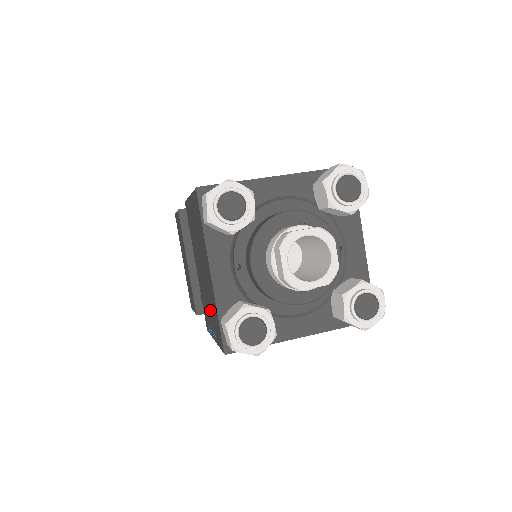
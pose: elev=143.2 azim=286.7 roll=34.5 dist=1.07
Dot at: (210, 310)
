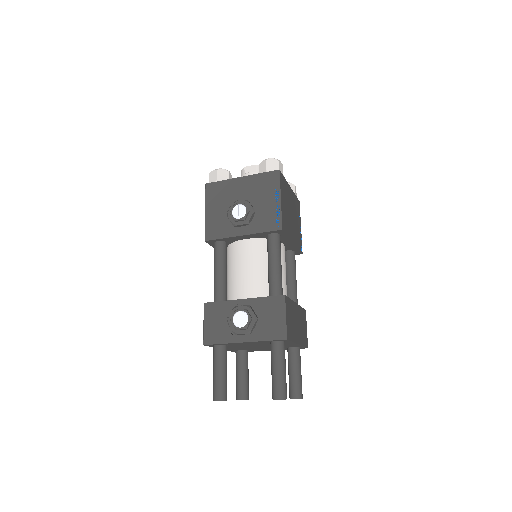
Dot at: occluded
